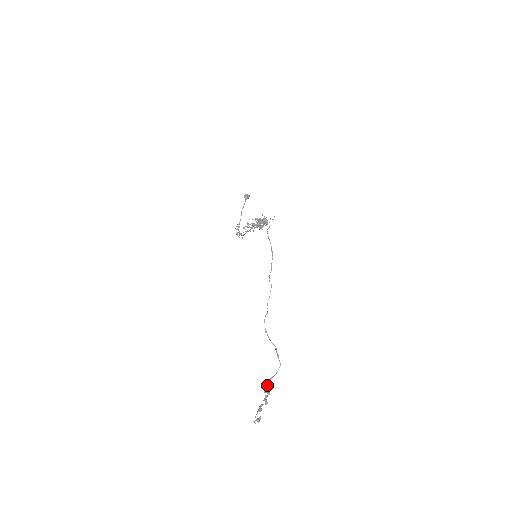
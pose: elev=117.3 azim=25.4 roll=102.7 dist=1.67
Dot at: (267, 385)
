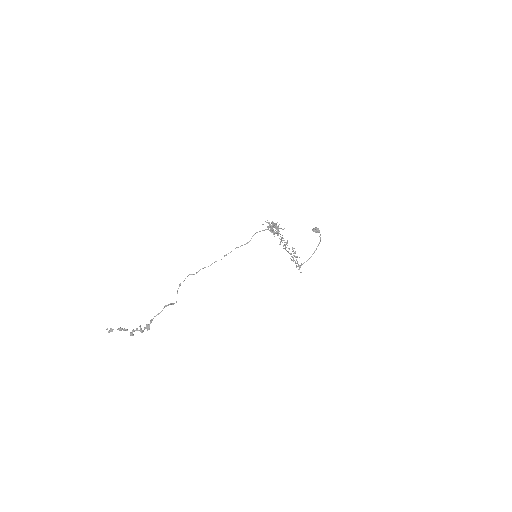
Dot at: (147, 325)
